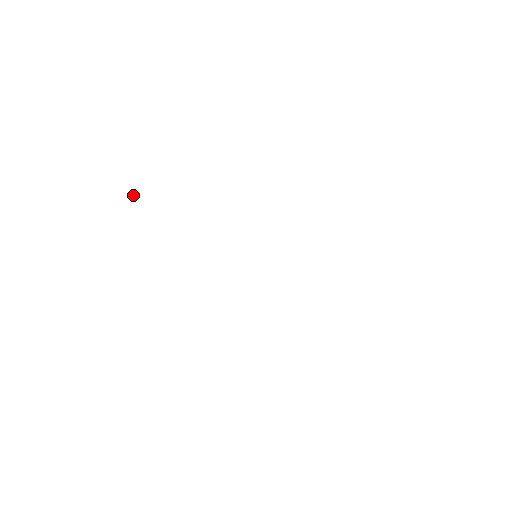
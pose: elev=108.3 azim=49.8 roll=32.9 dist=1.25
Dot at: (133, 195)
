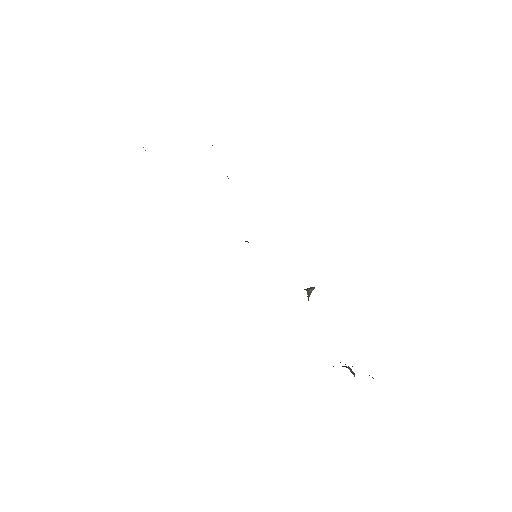
Dot at: (145, 150)
